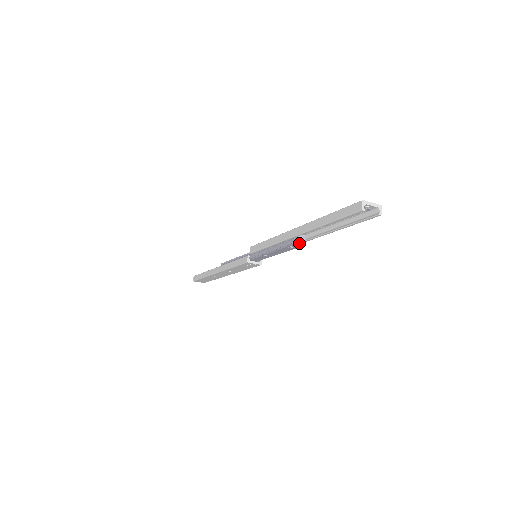
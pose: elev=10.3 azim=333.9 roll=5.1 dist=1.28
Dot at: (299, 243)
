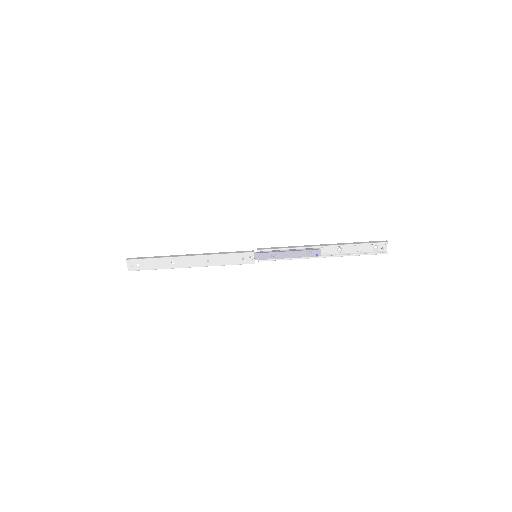
Dot at: occluded
